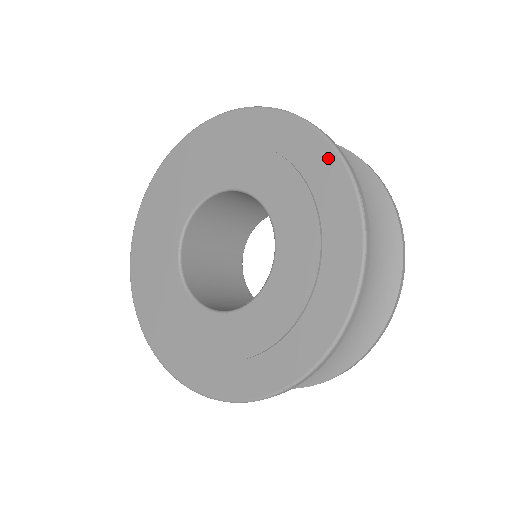
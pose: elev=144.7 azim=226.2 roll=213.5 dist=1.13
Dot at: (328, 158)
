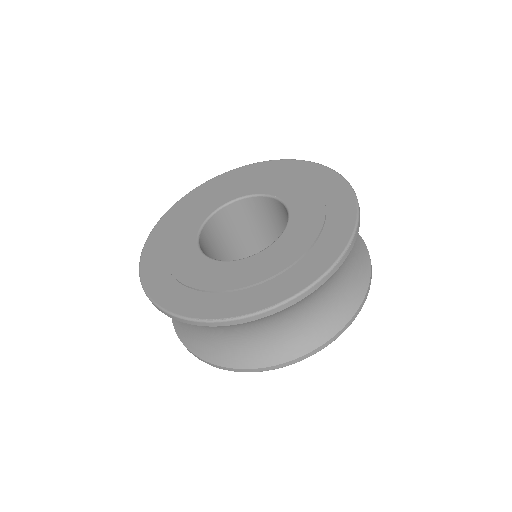
Dot at: (349, 206)
